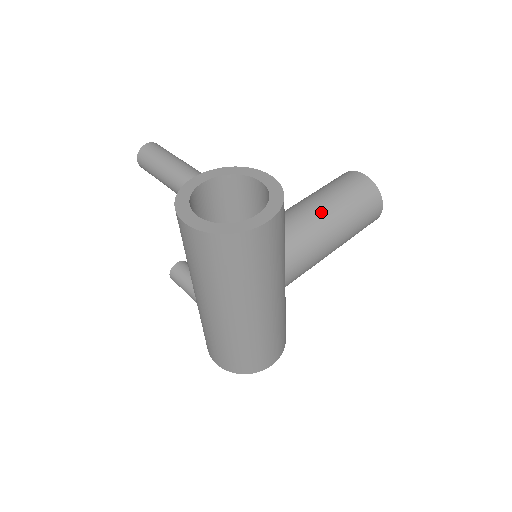
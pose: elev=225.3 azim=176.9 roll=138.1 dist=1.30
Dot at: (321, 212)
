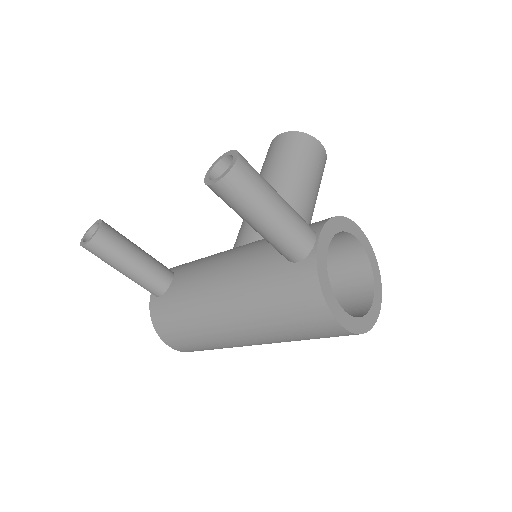
Dot at: (312, 206)
